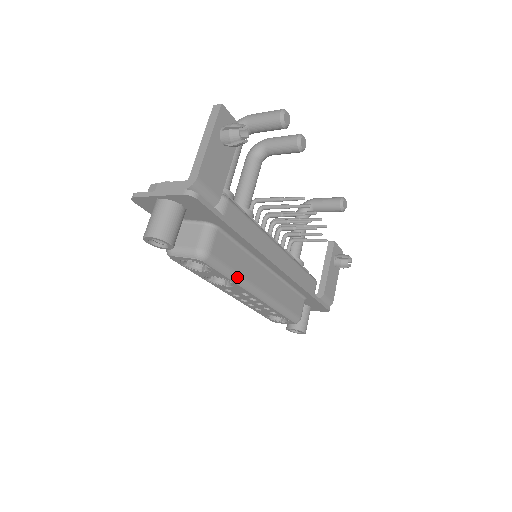
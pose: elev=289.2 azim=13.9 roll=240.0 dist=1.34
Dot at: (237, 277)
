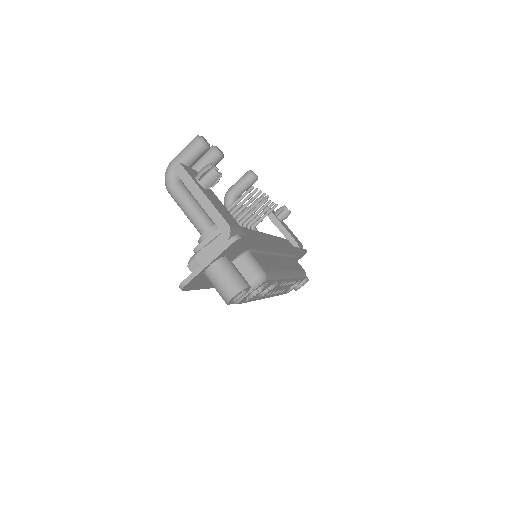
Dot at: (279, 274)
